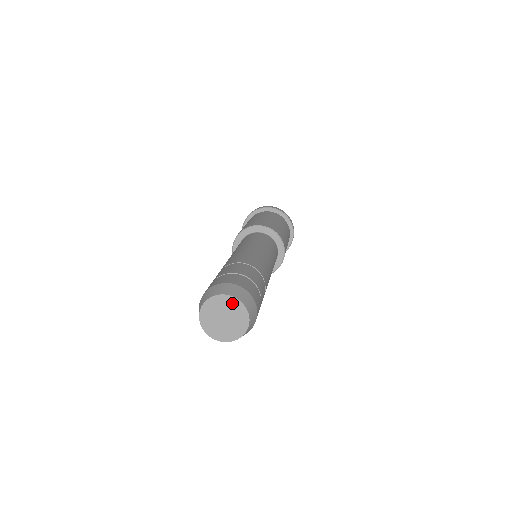
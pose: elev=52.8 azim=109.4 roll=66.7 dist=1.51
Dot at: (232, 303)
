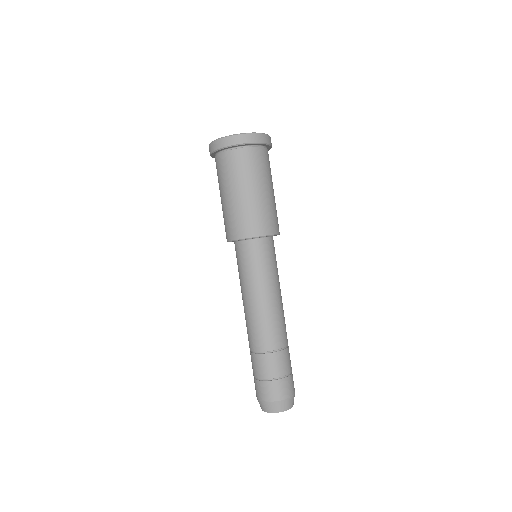
Dot at: (279, 411)
